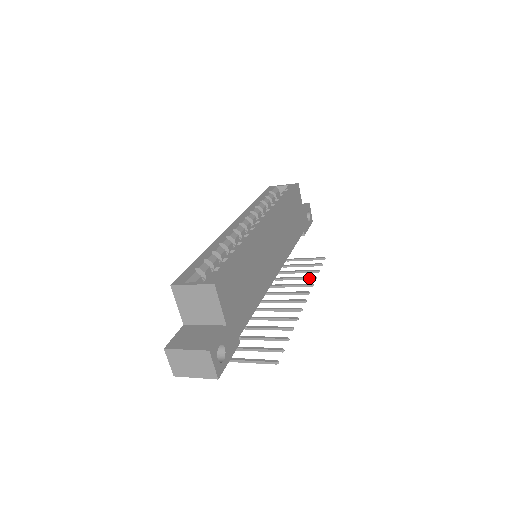
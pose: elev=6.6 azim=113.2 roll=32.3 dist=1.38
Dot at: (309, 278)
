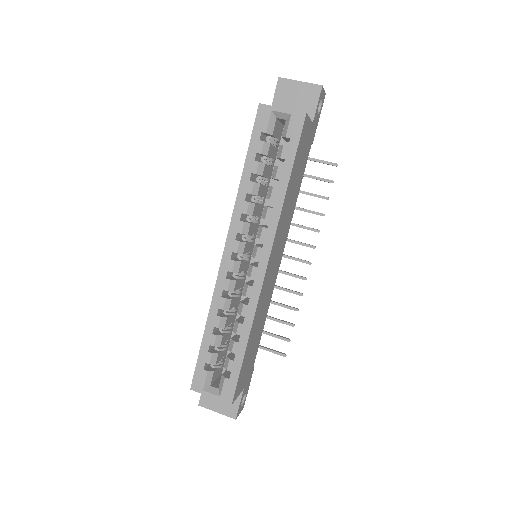
Dot at: (316, 214)
